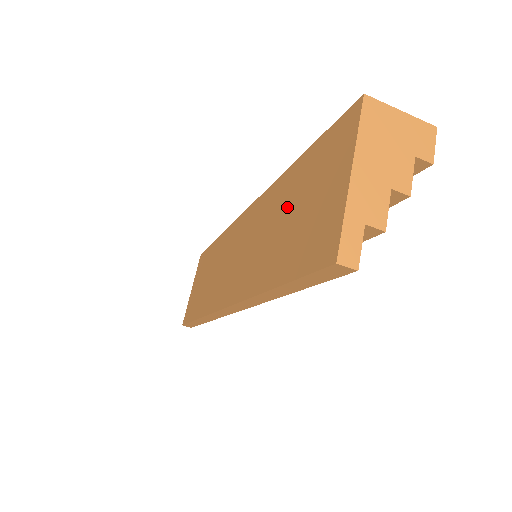
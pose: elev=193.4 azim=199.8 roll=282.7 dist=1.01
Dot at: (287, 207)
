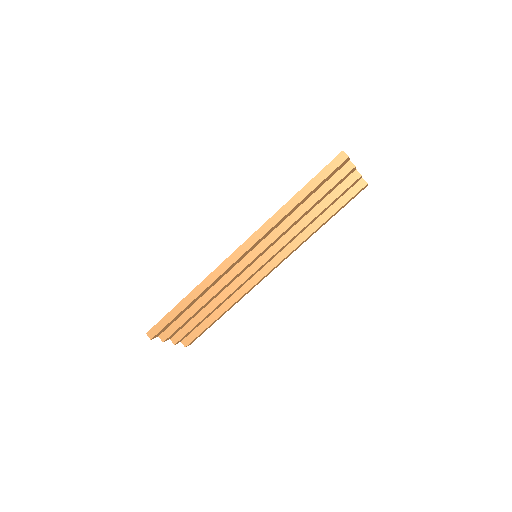
Dot at: occluded
